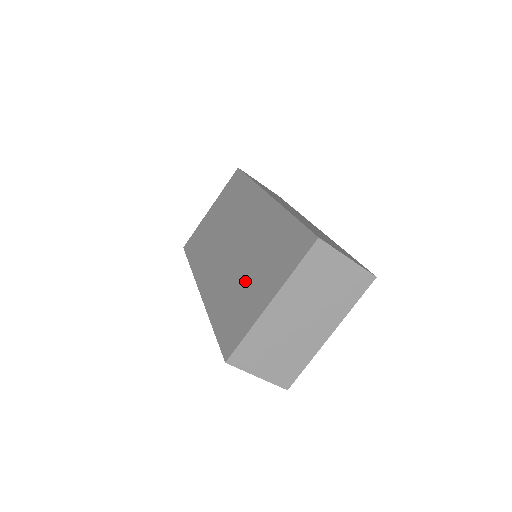
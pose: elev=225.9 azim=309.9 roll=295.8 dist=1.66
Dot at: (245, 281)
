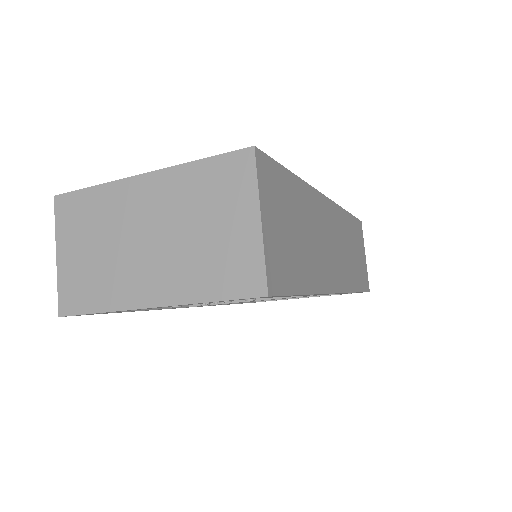
Dot at: occluded
